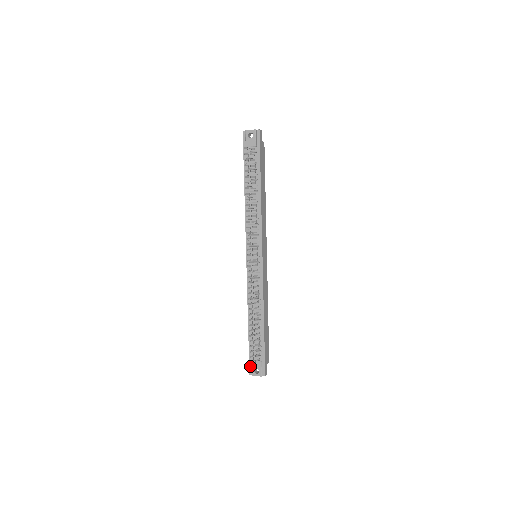
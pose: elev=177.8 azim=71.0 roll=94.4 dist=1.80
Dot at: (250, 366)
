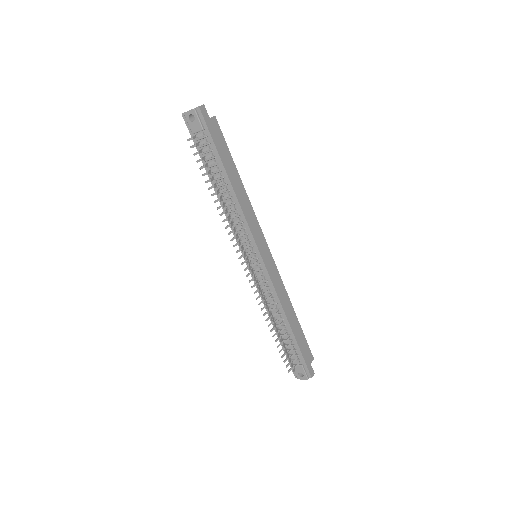
Dot at: occluded
